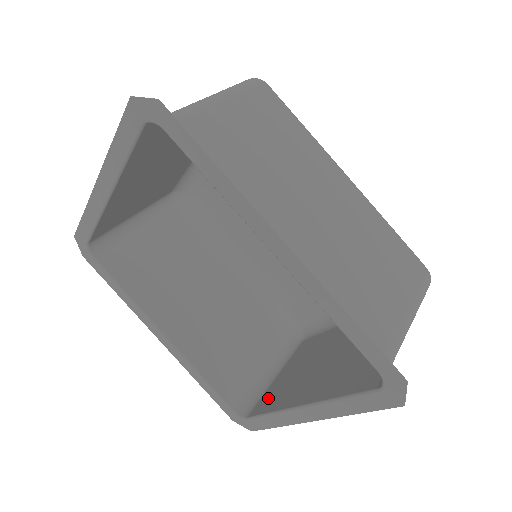
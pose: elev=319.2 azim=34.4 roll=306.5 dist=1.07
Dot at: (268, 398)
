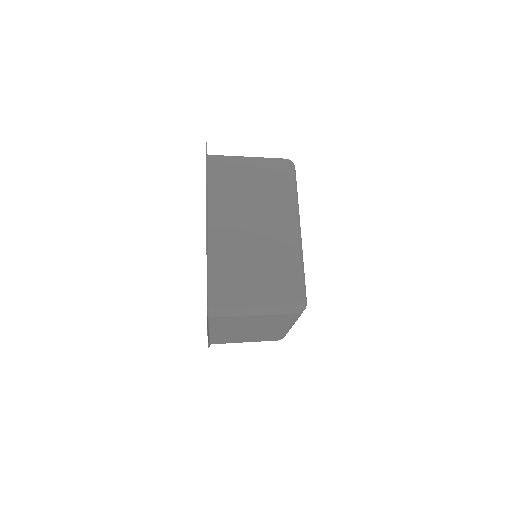
Dot at: (223, 341)
